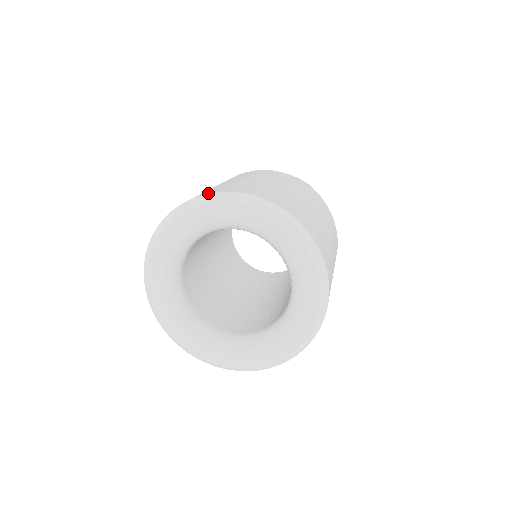
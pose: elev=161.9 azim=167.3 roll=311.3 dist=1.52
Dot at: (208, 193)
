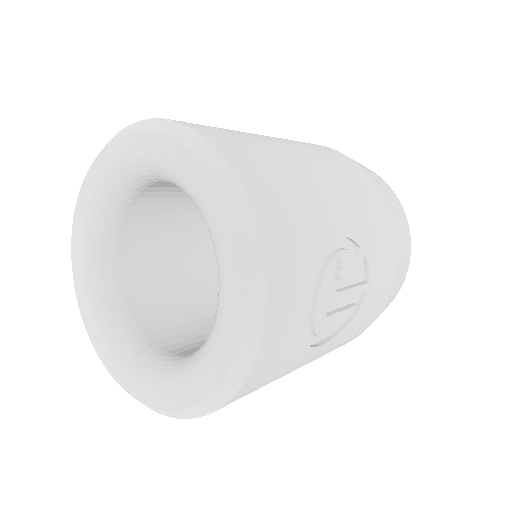
Dot at: occluded
